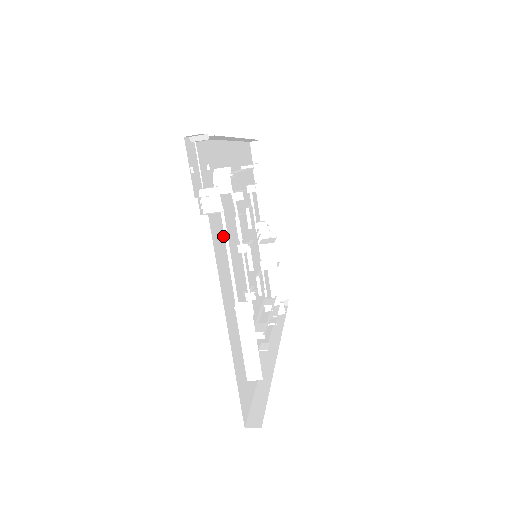
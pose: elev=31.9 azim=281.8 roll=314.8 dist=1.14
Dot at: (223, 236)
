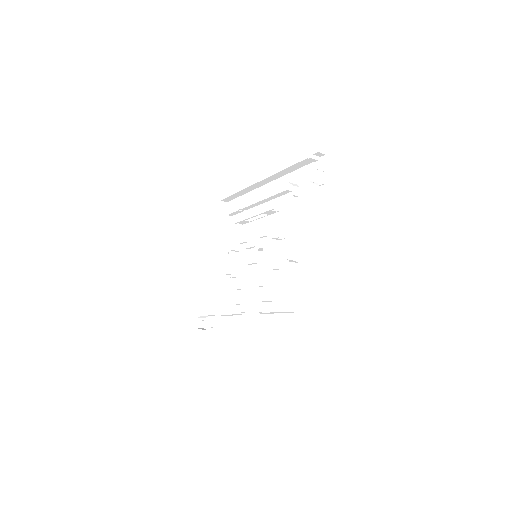
Dot at: (289, 218)
